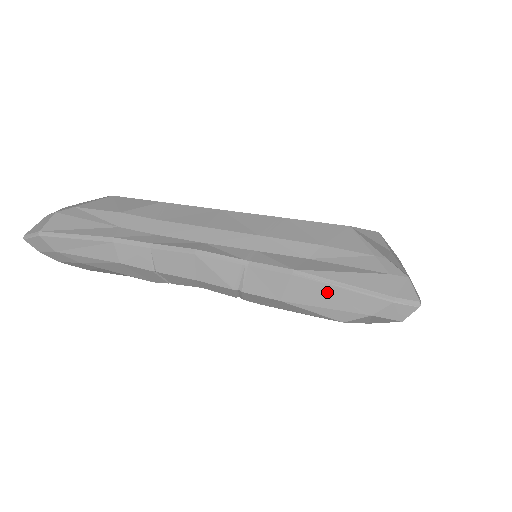
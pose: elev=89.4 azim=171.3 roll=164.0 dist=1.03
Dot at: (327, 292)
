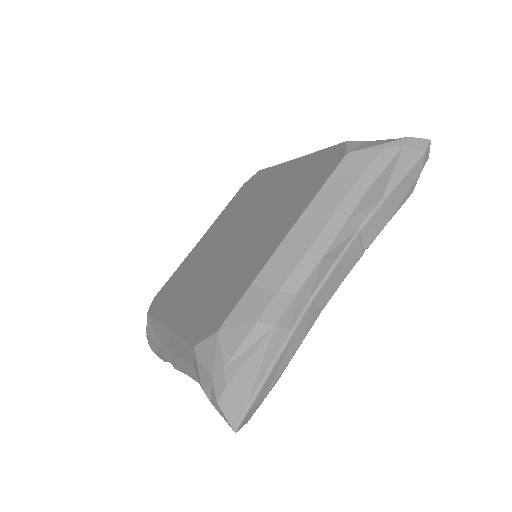
Dot at: (401, 188)
